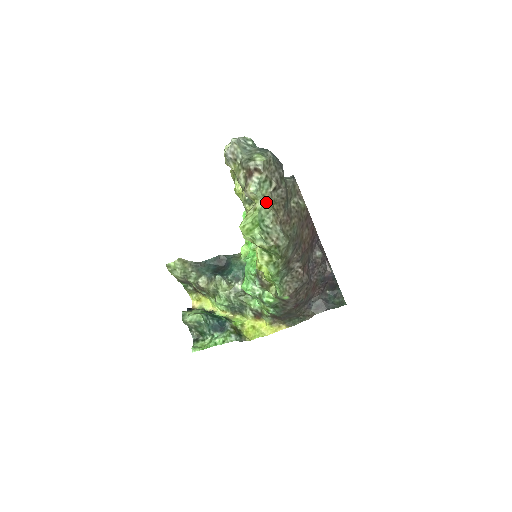
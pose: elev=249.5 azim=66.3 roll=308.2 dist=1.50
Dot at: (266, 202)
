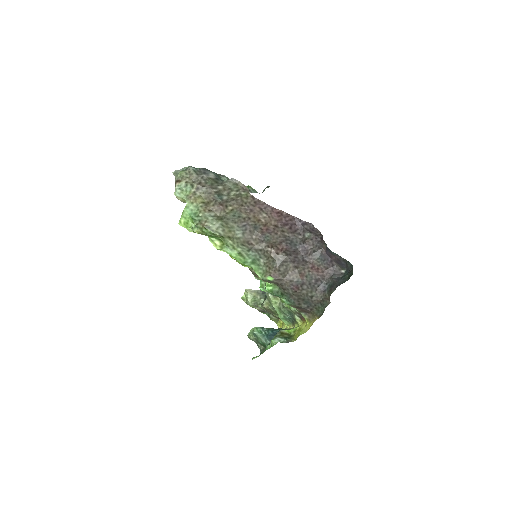
Dot at: (190, 199)
